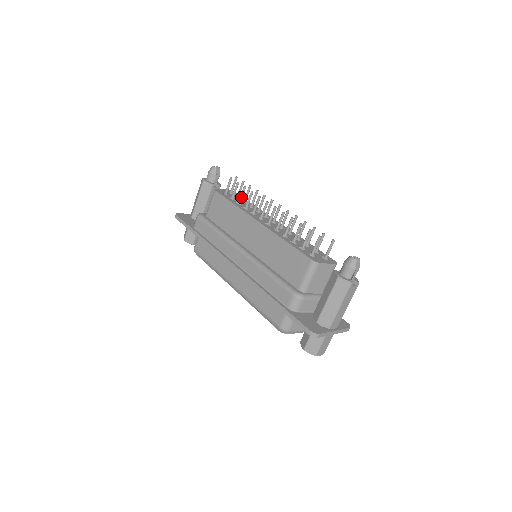
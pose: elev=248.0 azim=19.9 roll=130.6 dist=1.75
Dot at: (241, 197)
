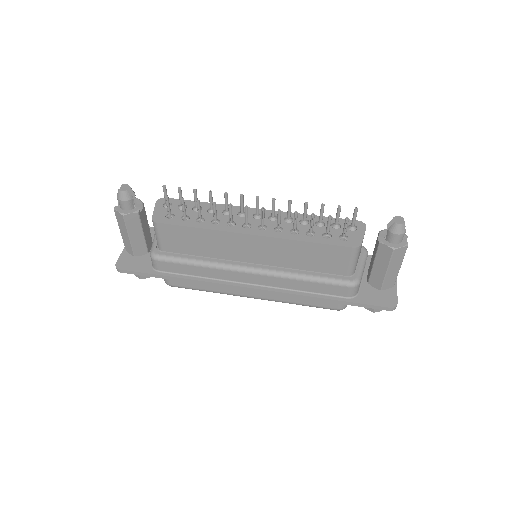
Dot at: (200, 213)
